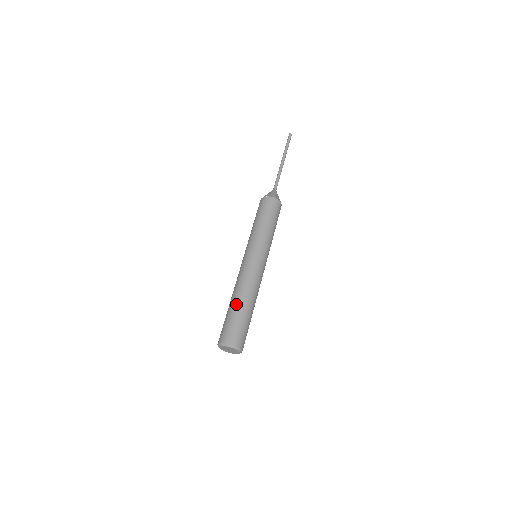
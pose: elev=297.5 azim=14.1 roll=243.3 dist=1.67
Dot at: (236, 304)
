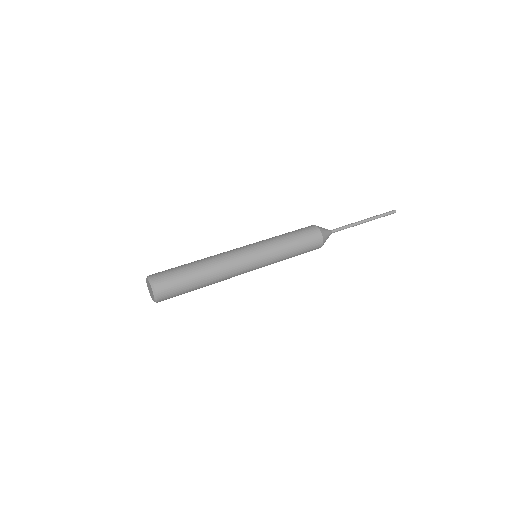
Dot at: occluded
